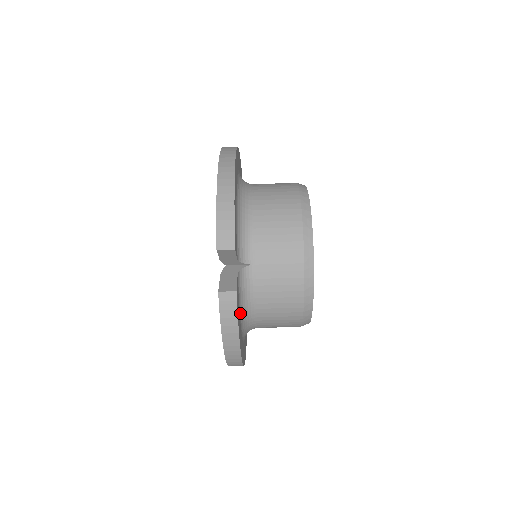
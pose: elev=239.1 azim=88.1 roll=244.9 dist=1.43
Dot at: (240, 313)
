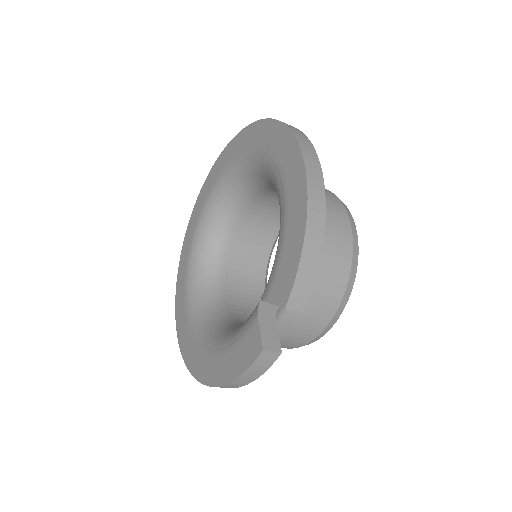
Dot at: occluded
